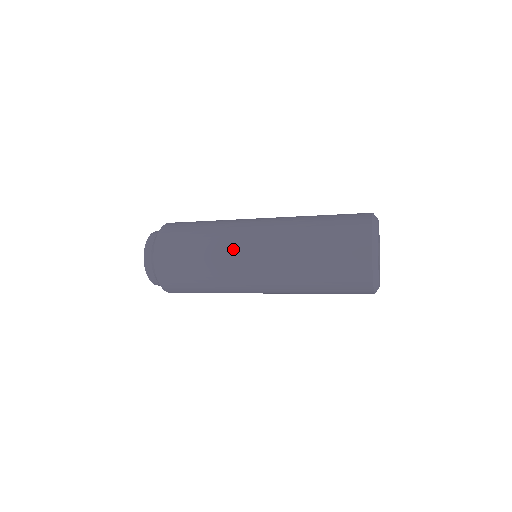
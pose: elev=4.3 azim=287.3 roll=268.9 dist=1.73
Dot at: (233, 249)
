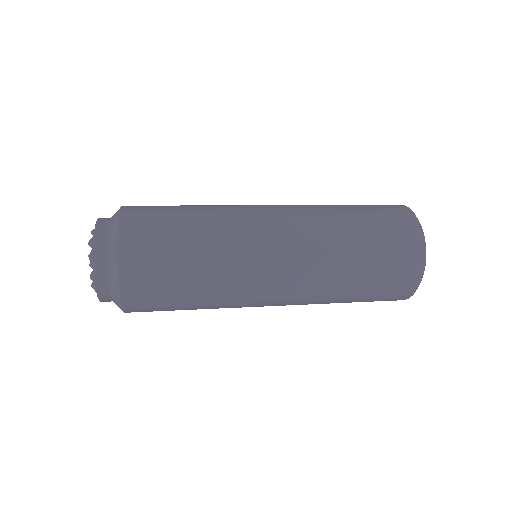
Dot at: (248, 298)
